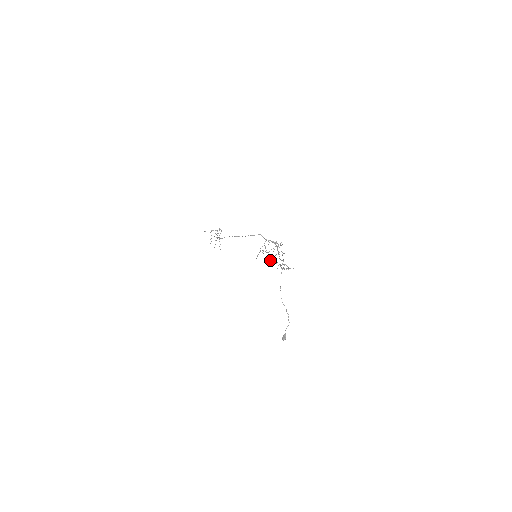
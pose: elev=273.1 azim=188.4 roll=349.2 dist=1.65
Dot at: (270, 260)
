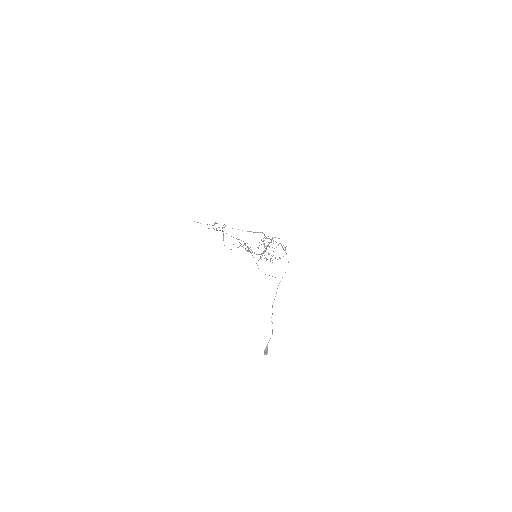
Dot at: occluded
